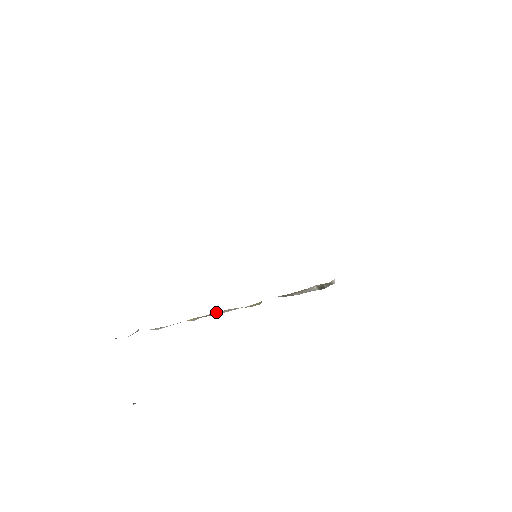
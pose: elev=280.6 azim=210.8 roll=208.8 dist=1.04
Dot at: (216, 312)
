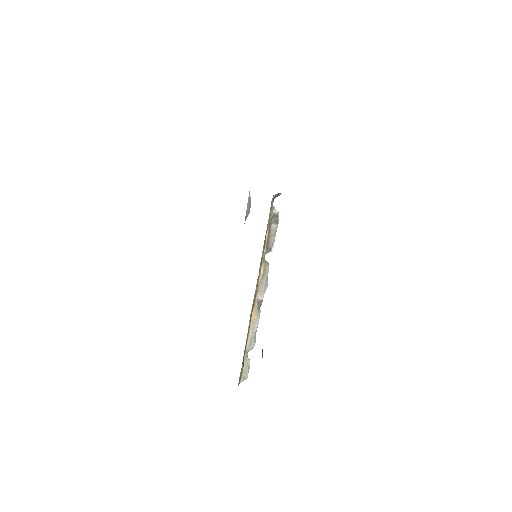
Dot at: (257, 296)
